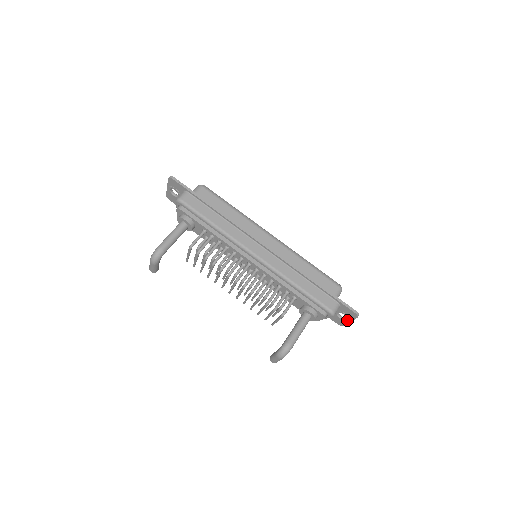
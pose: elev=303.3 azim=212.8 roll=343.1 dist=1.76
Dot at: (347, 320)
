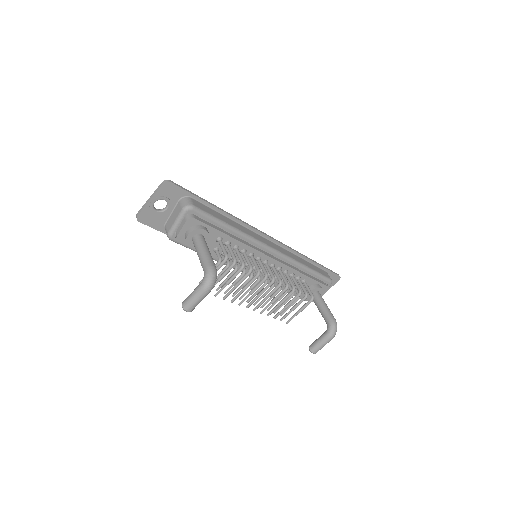
Dot at: occluded
